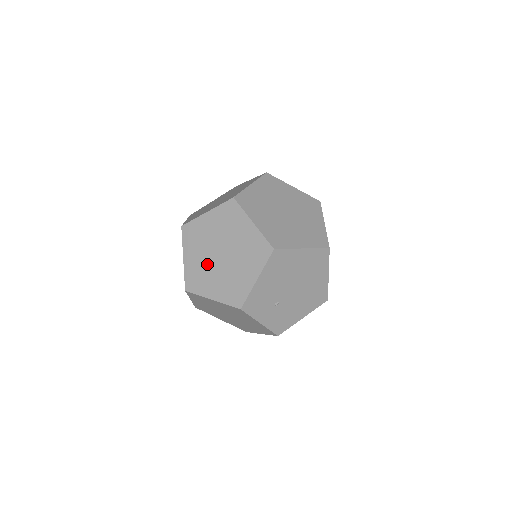
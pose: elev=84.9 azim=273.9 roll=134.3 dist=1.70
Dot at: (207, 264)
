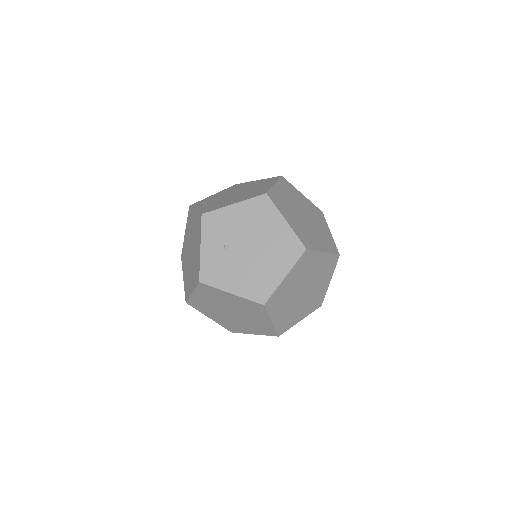
Dot at: (221, 197)
